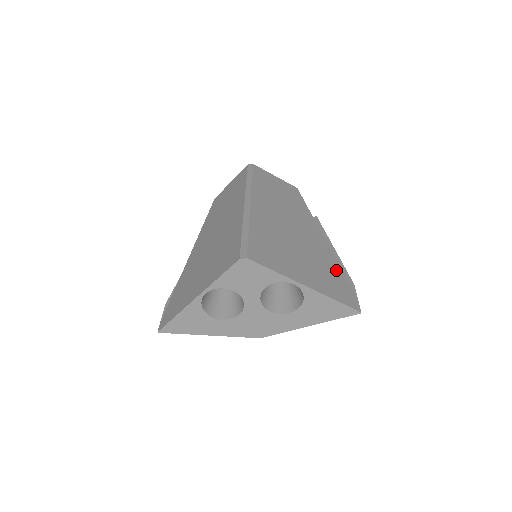
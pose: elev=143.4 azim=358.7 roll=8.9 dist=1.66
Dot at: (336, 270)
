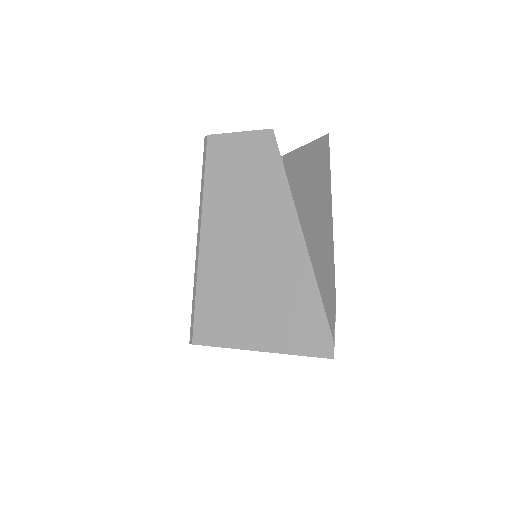
Dot at: (308, 293)
